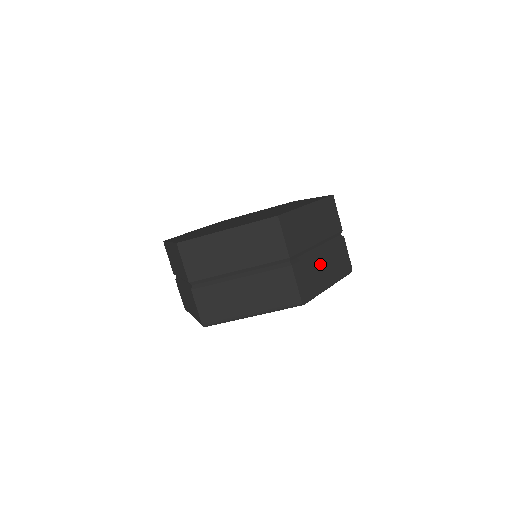
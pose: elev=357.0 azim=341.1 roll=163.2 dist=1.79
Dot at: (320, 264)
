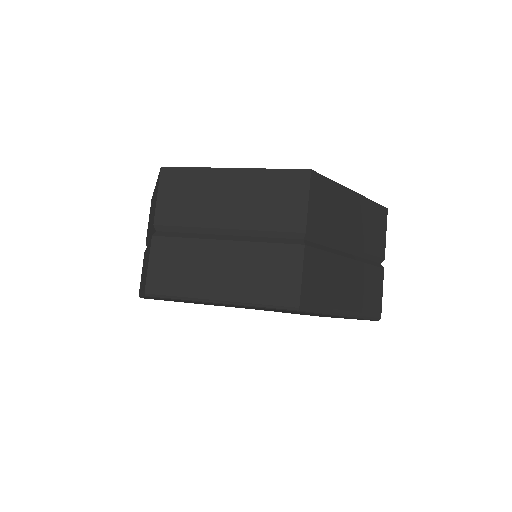
Dot at: occluded
